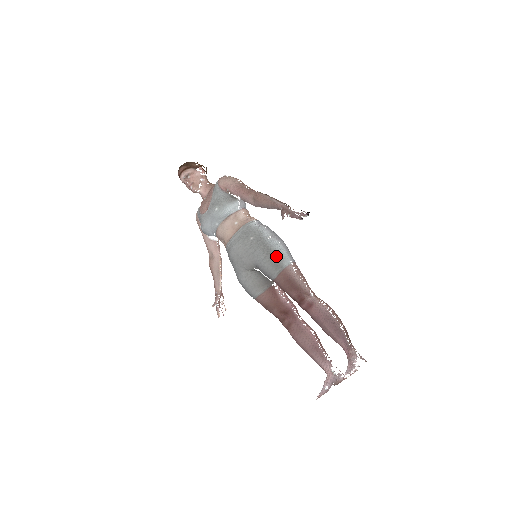
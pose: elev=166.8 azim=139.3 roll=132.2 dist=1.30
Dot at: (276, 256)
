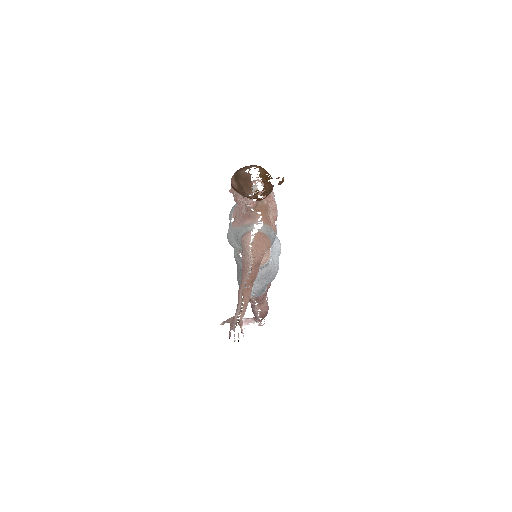
Dot at: occluded
